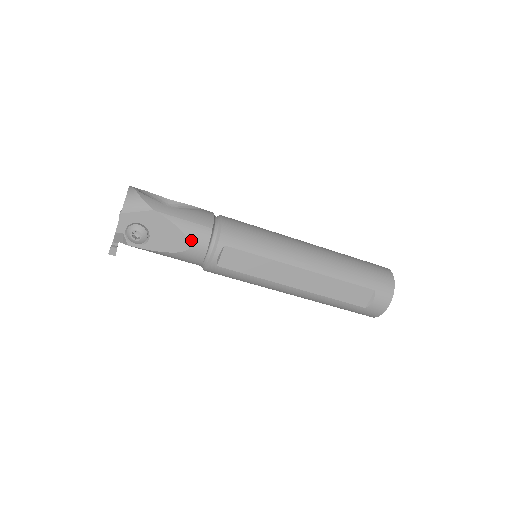
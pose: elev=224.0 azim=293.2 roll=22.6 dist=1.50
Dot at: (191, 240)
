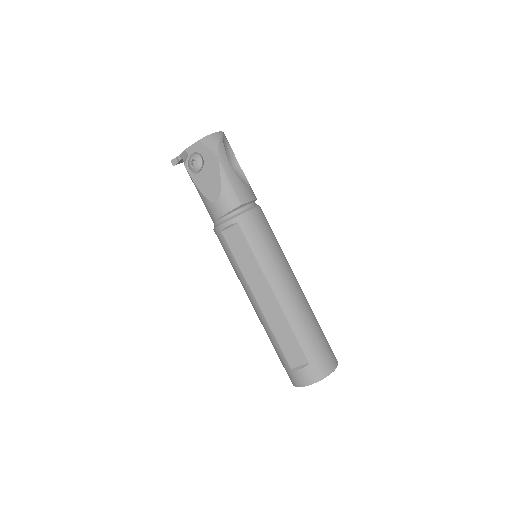
Dot at: (221, 198)
